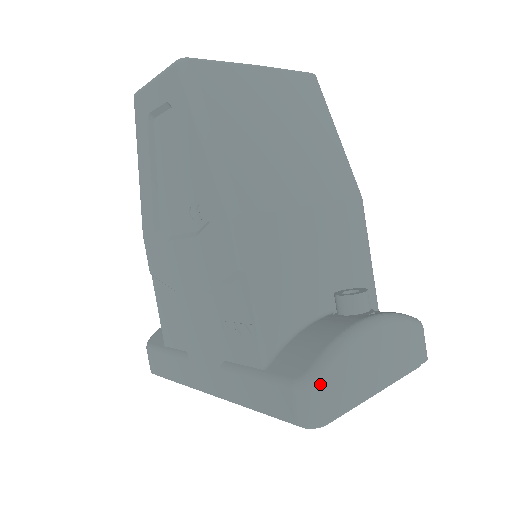
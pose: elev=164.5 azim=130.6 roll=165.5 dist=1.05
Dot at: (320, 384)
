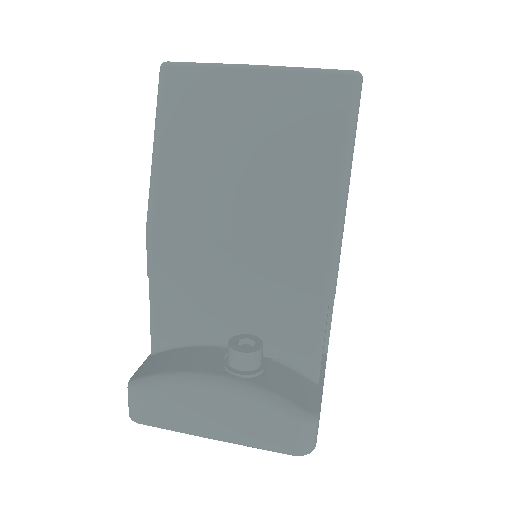
Dot at: (135, 394)
